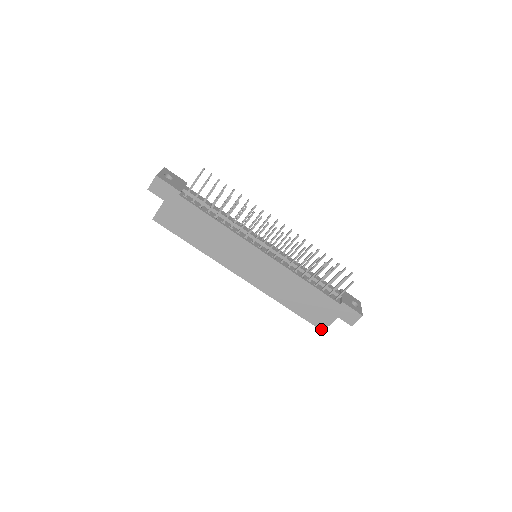
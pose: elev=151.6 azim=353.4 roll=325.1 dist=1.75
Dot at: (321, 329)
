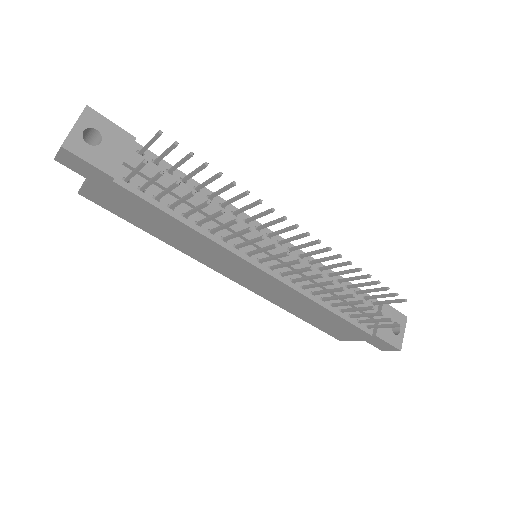
Dot at: (338, 339)
